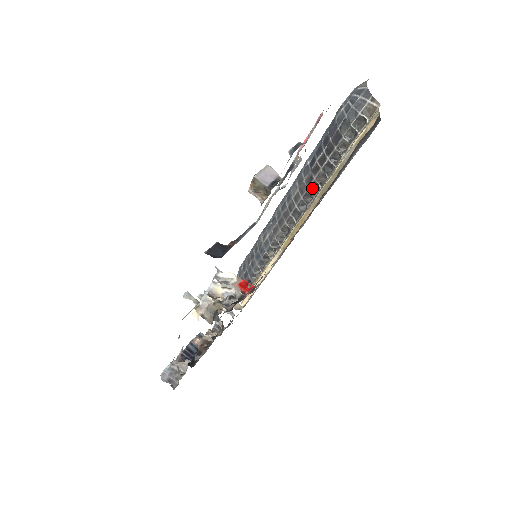
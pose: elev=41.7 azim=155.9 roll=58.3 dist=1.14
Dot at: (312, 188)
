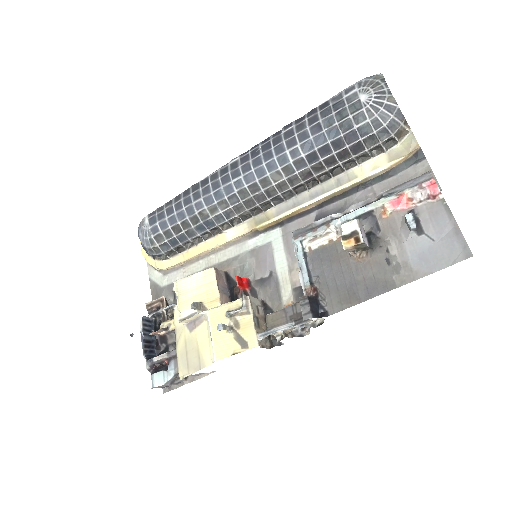
Dot at: (308, 182)
